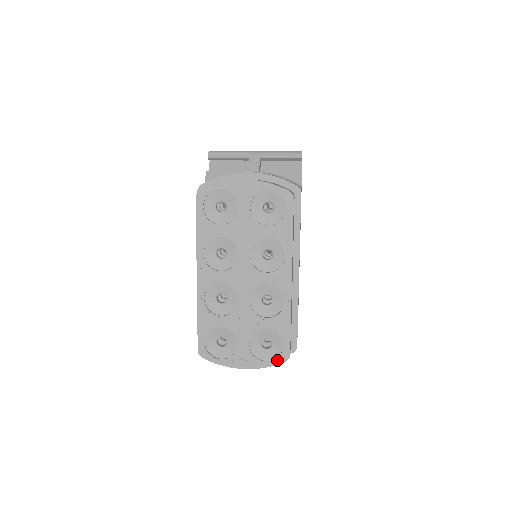
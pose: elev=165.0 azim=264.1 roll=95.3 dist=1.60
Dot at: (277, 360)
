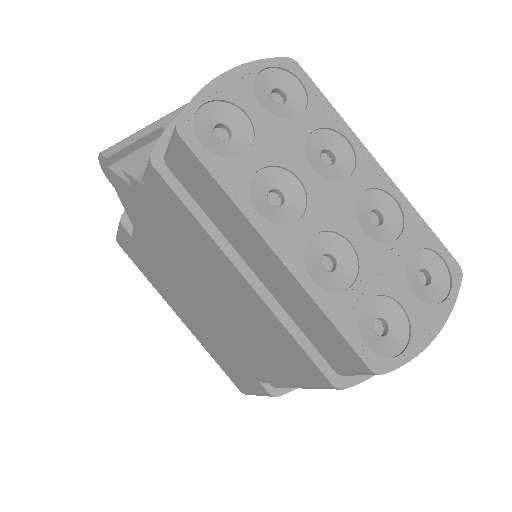
Dot at: (454, 284)
